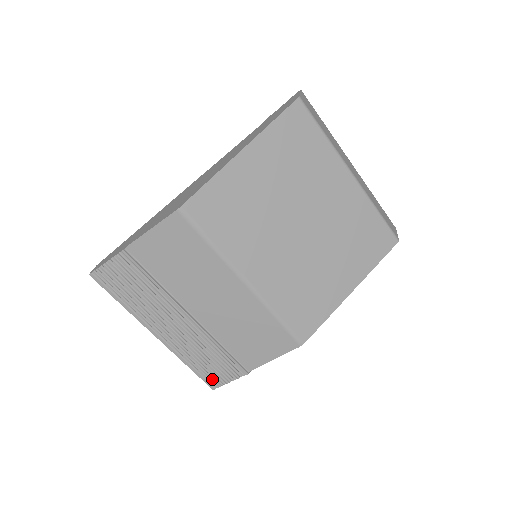
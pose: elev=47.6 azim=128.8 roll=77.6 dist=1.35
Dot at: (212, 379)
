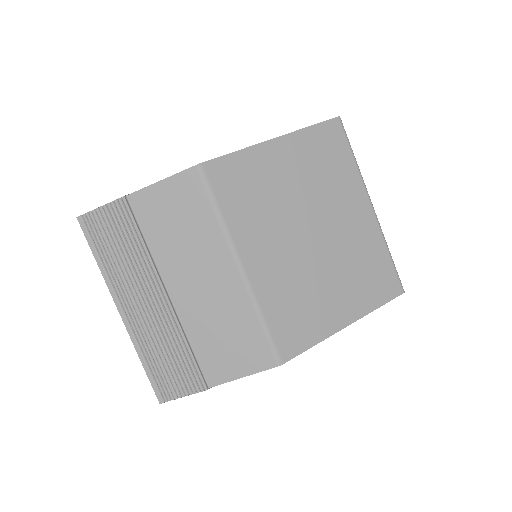
Dot at: (164, 388)
